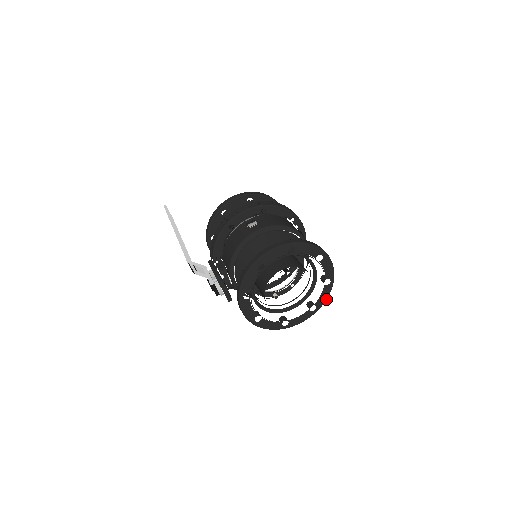
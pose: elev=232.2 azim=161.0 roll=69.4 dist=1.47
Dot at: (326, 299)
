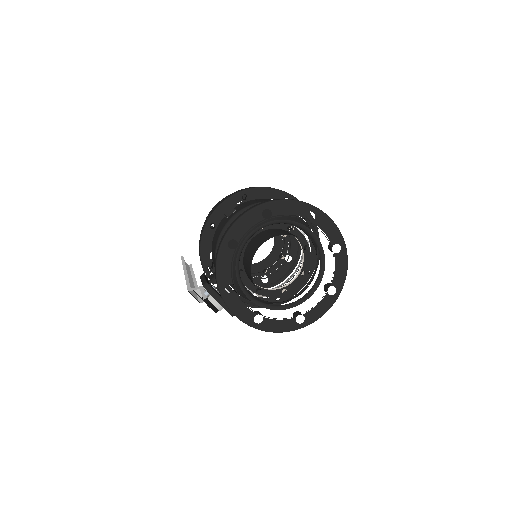
Dot at: (345, 274)
